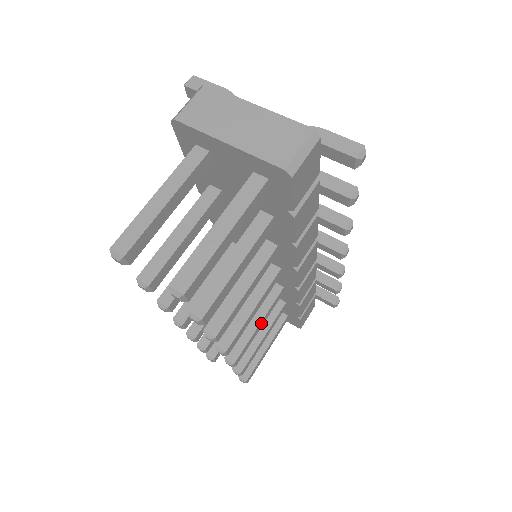
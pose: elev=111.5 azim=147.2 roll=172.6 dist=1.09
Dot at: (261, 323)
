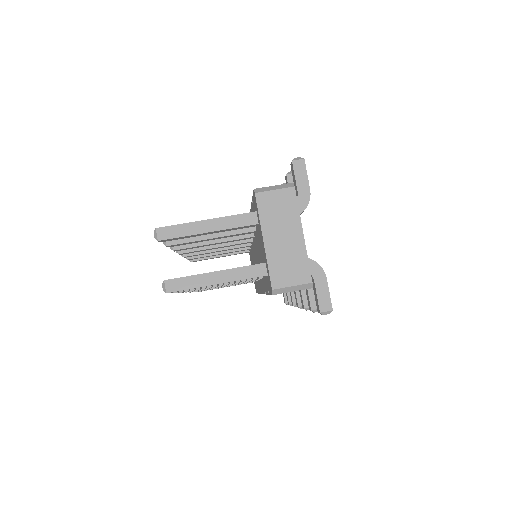
Dot at: occluded
